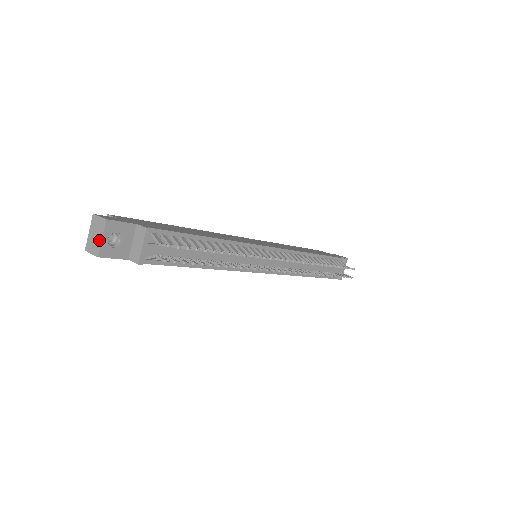
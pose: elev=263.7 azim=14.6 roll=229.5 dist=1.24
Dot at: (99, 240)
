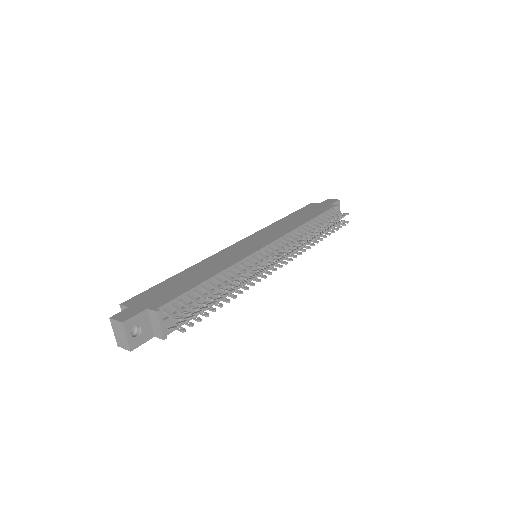
Dot at: (125, 339)
